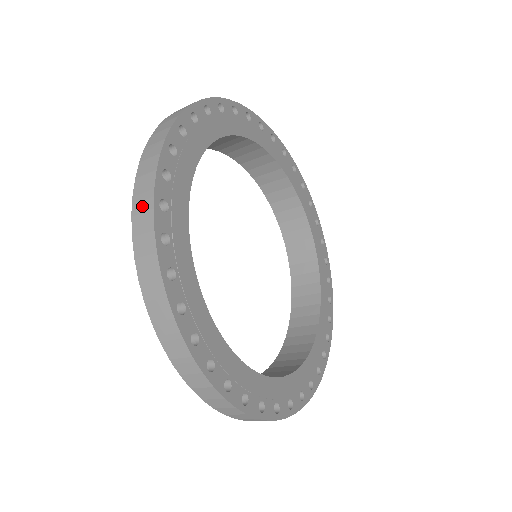
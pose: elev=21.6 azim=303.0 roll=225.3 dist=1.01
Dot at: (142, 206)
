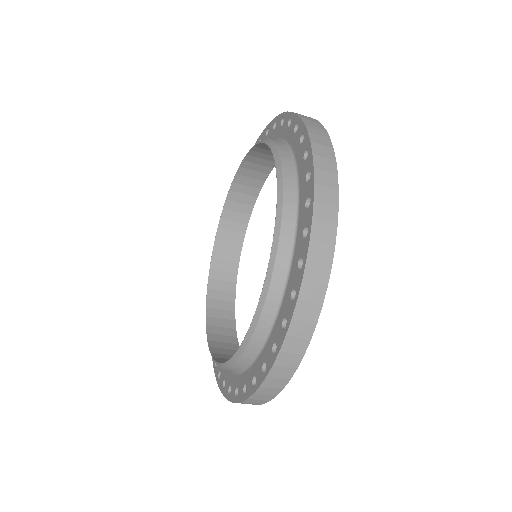
Dot at: (318, 132)
